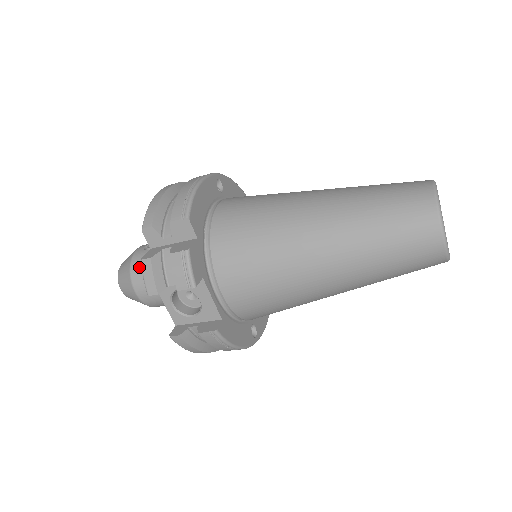
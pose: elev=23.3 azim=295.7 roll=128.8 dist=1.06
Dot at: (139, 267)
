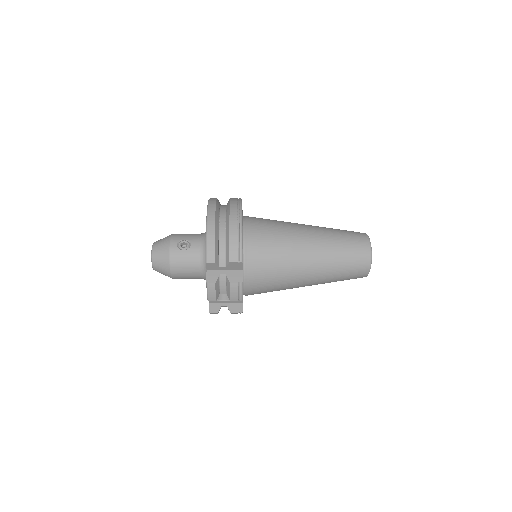
Dot at: (178, 263)
